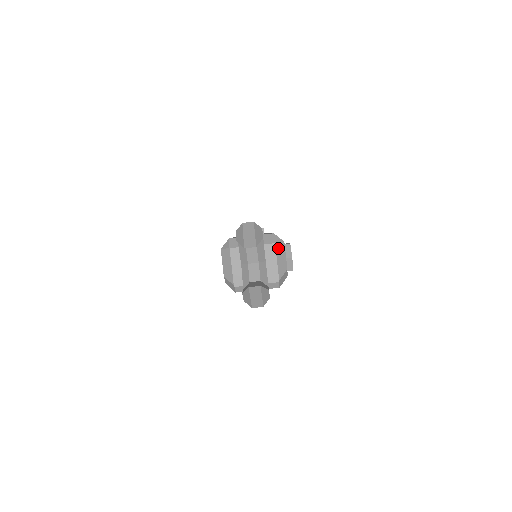
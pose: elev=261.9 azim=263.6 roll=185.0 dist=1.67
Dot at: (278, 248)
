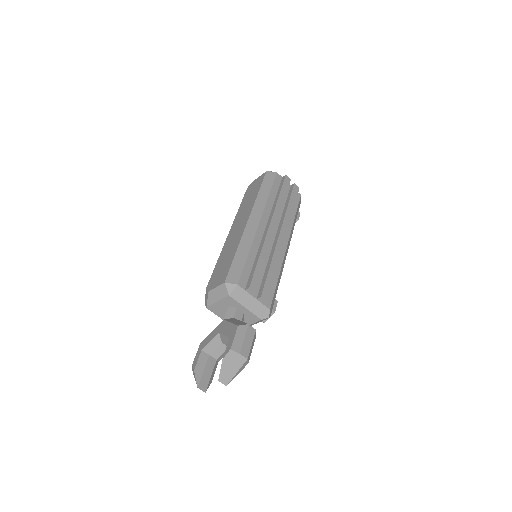
Dot at: occluded
